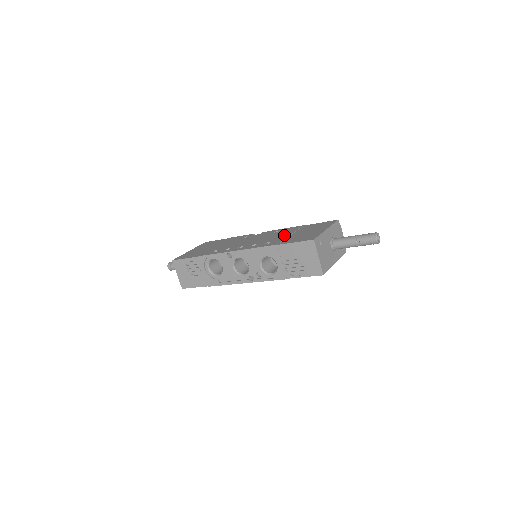
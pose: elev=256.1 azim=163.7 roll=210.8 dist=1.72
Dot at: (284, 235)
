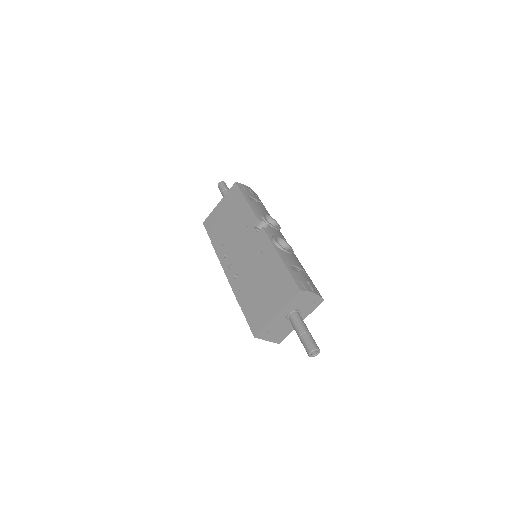
Dot at: (257, 279)
